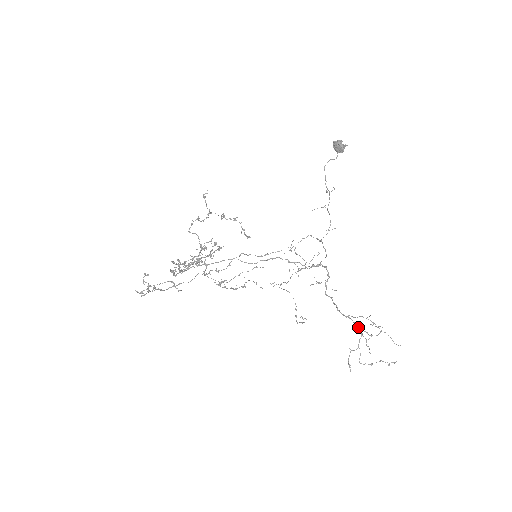
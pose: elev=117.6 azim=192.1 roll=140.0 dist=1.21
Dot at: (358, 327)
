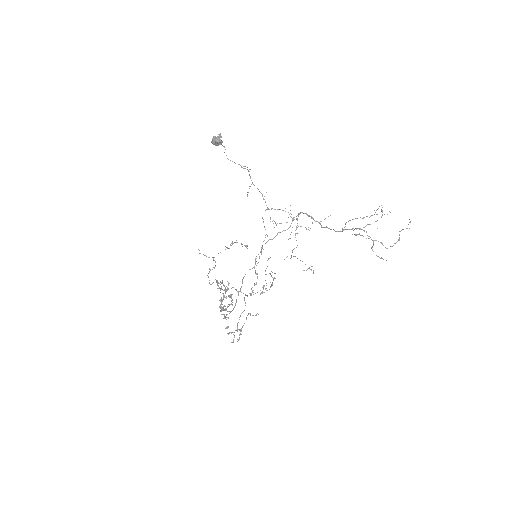
Dot at: occluded
